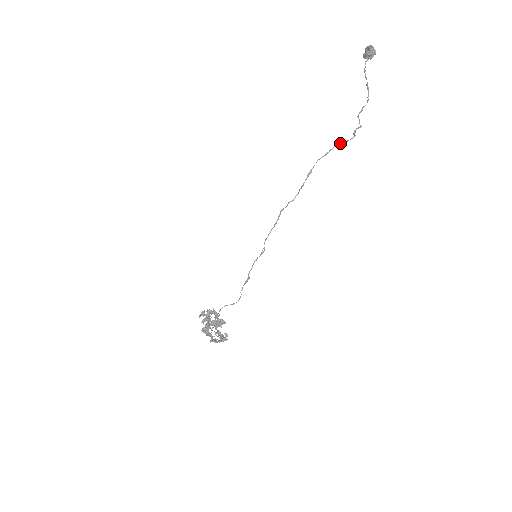
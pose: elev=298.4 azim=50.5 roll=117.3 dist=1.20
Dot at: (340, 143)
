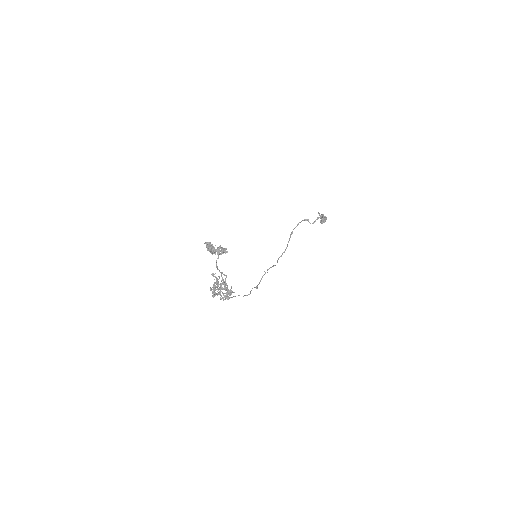
Dot at: occluded
